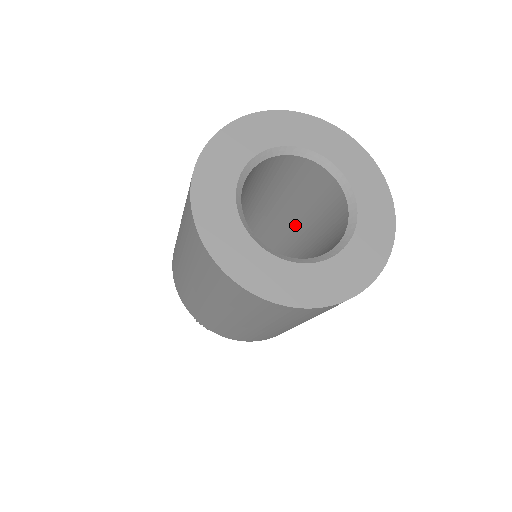
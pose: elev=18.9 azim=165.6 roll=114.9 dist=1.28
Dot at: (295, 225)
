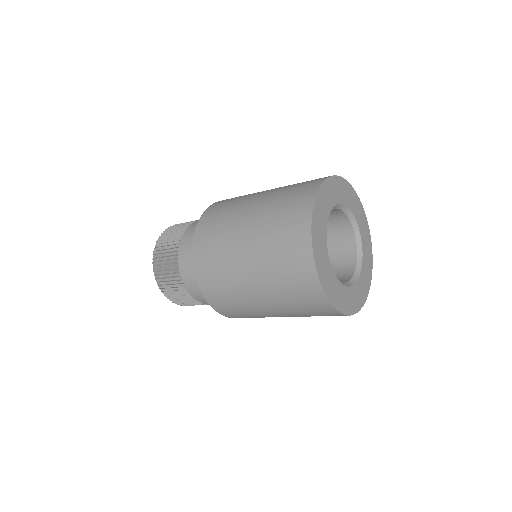
Dot at: occluded
